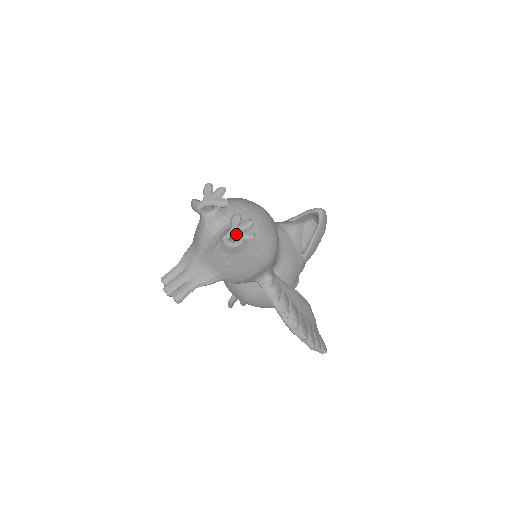
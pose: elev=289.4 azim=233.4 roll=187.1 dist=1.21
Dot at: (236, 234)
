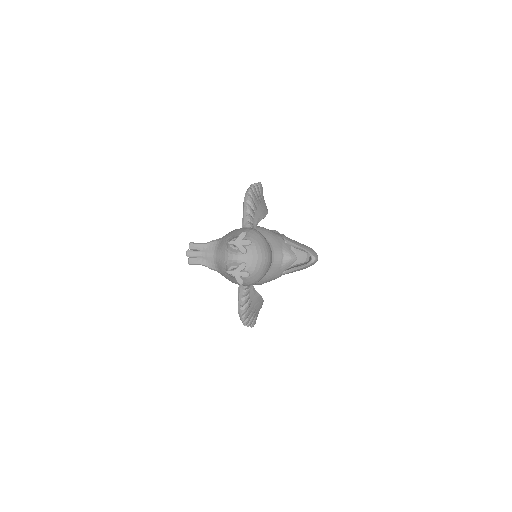
Dot at: (235, 275)
